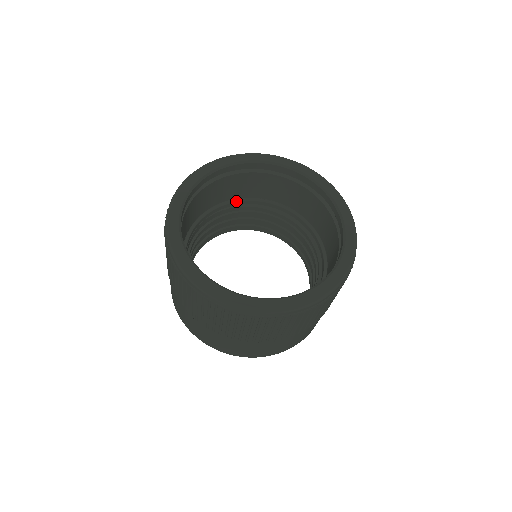
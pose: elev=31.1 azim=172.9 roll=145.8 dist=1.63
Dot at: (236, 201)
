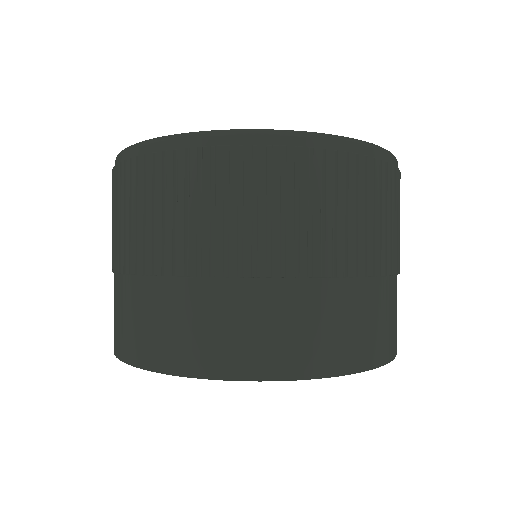
Dot at: occluded
